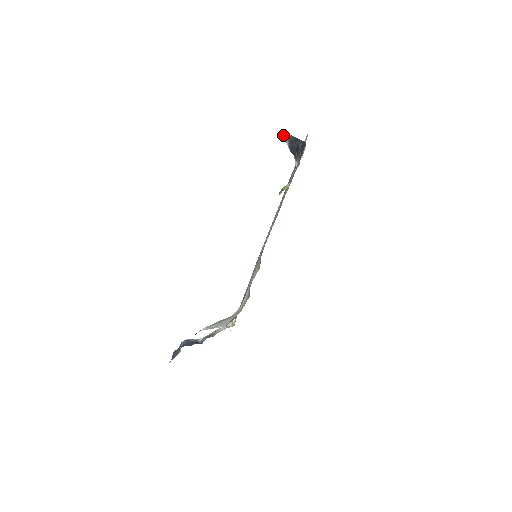
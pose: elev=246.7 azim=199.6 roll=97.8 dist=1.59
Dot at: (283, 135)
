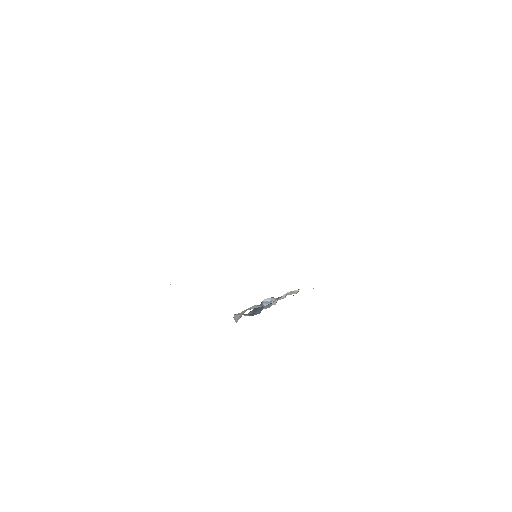
Dot at: occluded
